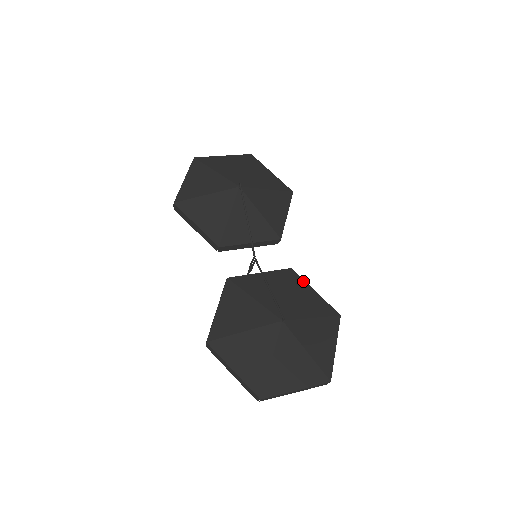
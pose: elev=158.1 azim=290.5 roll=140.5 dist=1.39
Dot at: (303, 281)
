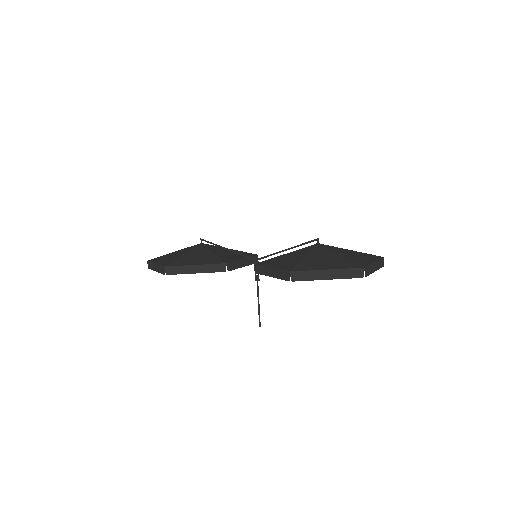
Dot at: occluded
